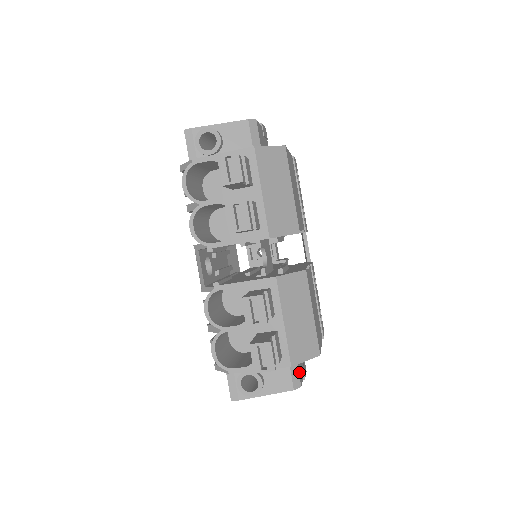
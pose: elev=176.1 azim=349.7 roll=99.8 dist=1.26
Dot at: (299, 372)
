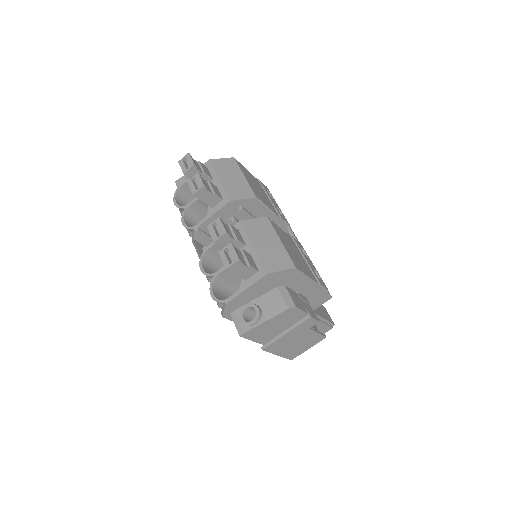
Dot at: (293, 298)
